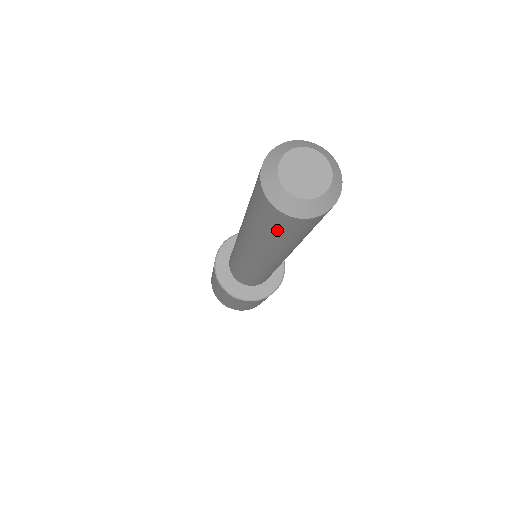
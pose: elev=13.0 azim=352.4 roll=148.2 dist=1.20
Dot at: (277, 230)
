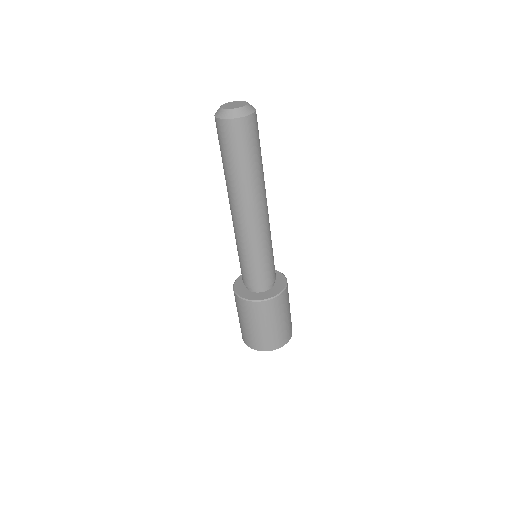
Dot at: (219, 142)
